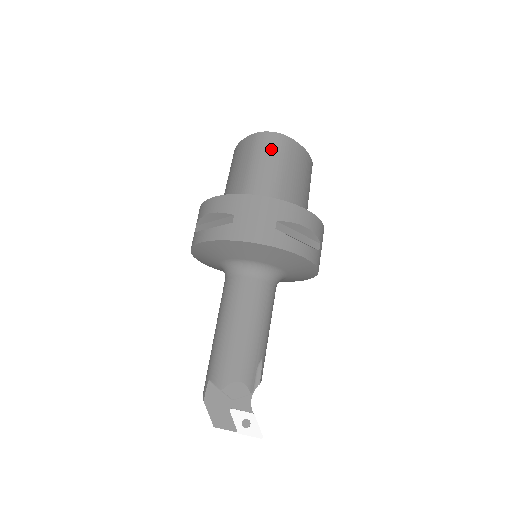
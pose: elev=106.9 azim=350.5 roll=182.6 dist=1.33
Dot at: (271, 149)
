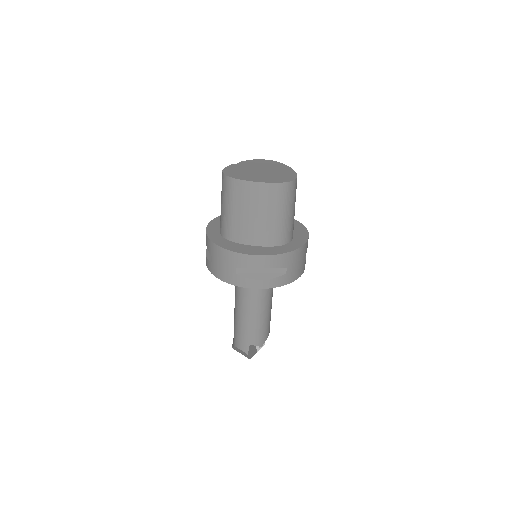
Dot at: (293, 197)
